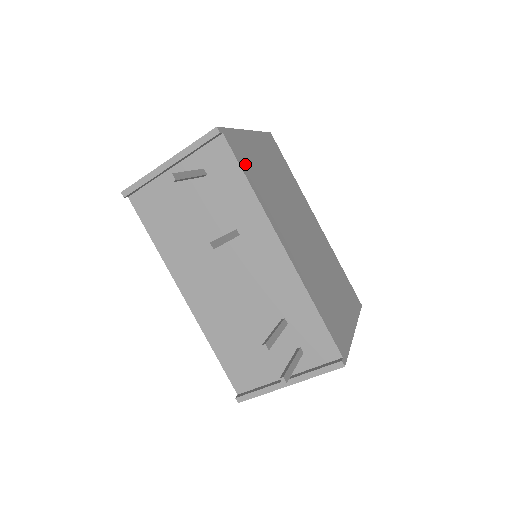
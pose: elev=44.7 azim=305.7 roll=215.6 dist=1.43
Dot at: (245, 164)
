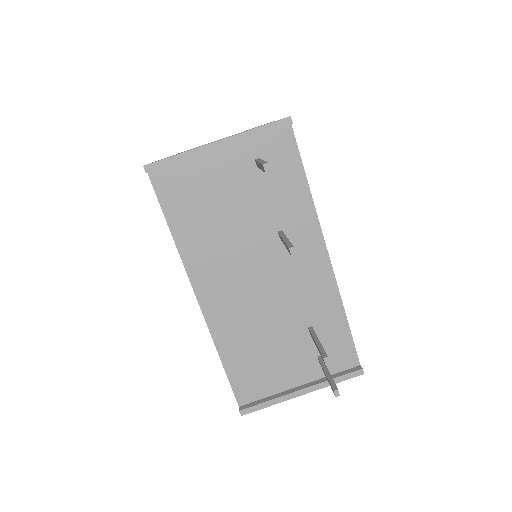
Dot at: occluded
